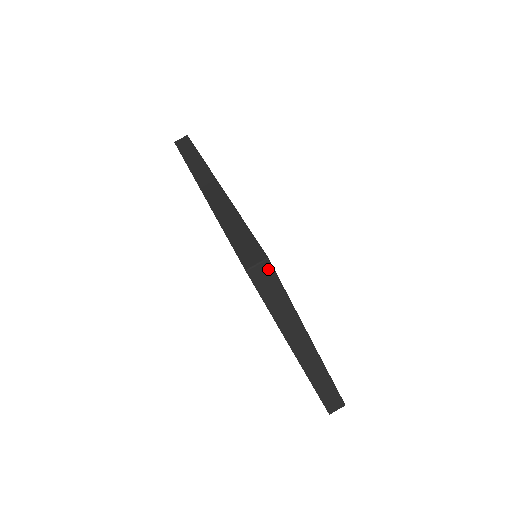
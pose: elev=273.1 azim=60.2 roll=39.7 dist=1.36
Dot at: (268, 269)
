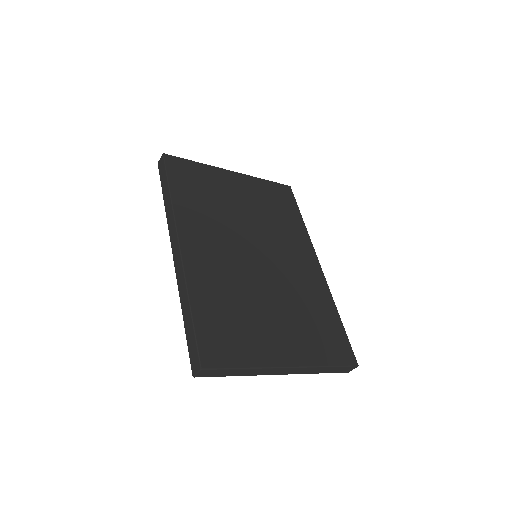
Dot at: (208, 371)
